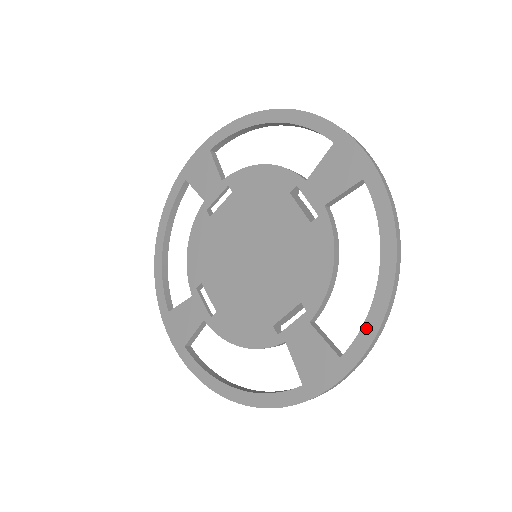
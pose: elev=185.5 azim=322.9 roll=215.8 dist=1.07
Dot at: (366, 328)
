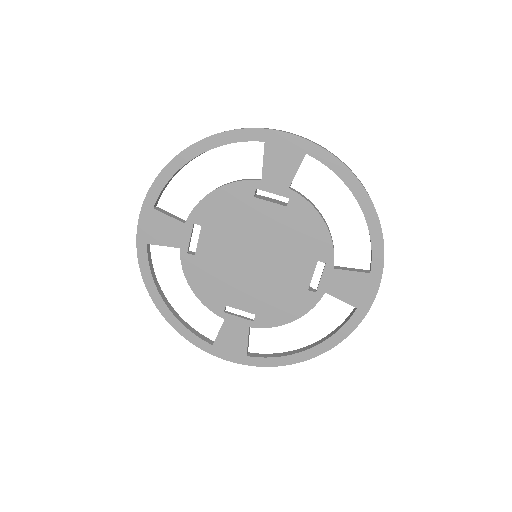
Dot at: (274, 360)
